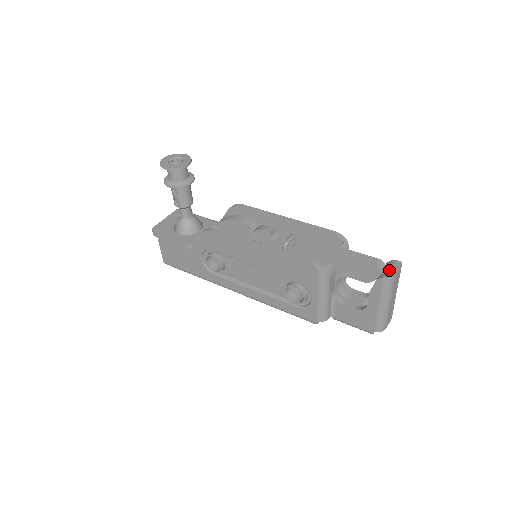
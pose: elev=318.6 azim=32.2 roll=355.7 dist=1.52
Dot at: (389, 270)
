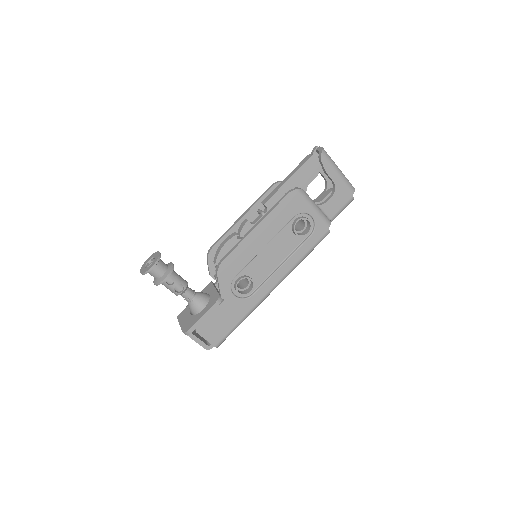
Dot at: occluded
